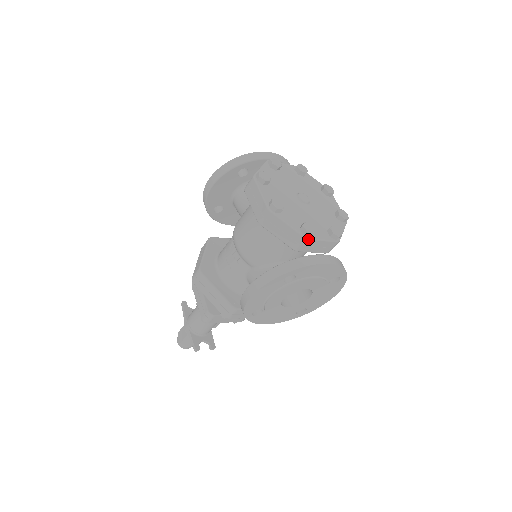
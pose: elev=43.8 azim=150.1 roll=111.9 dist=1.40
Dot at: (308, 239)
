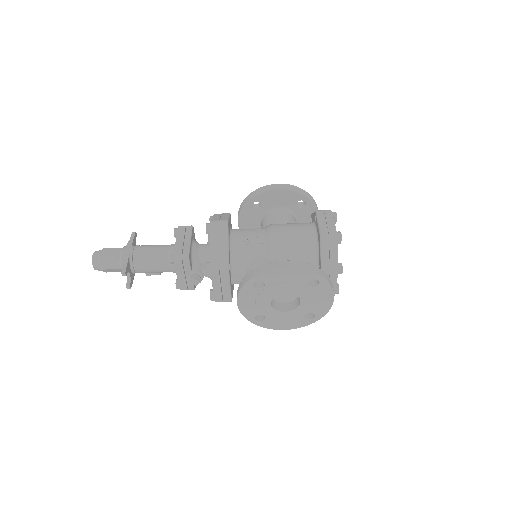
Dot at: (338, 273)
